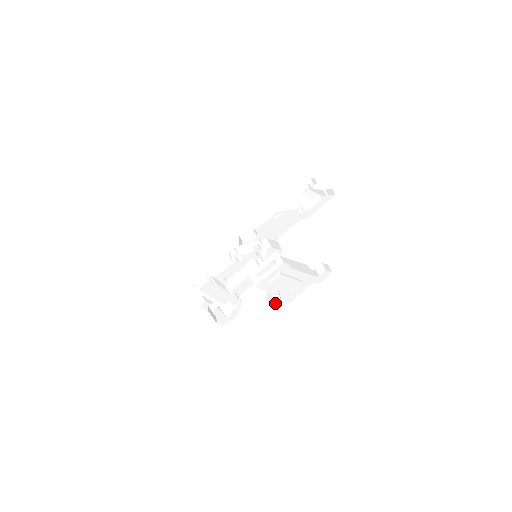
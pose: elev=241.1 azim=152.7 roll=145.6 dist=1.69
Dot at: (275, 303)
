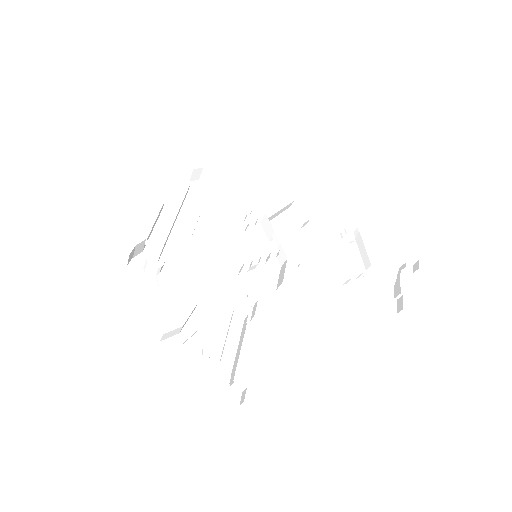
Dot at: (171, 341)
